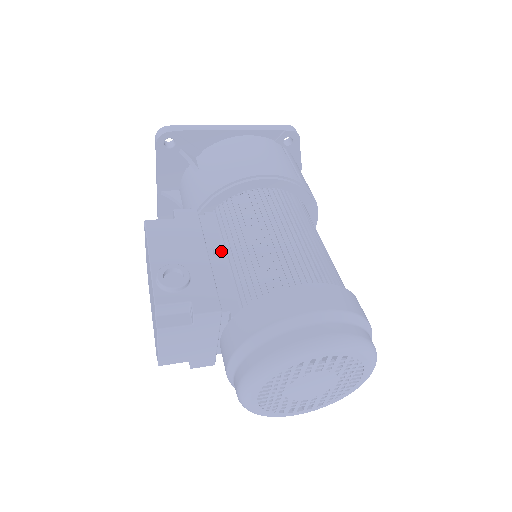
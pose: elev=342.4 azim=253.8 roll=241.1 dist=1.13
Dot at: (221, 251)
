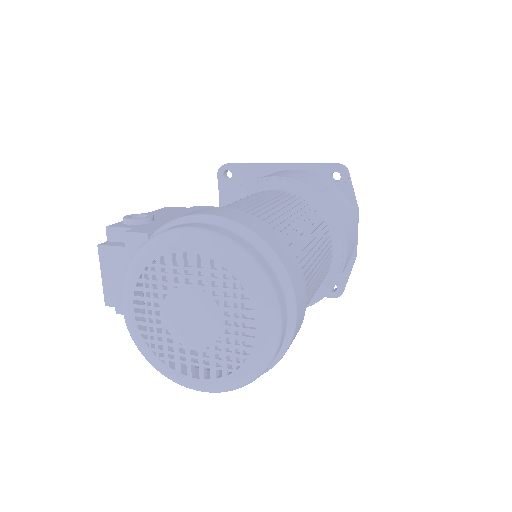
Dot at: occluded
